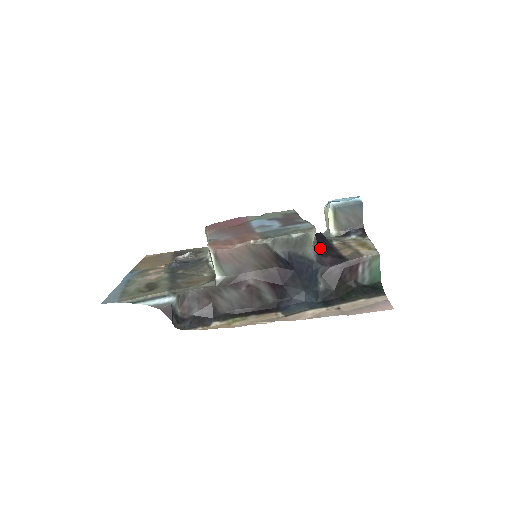
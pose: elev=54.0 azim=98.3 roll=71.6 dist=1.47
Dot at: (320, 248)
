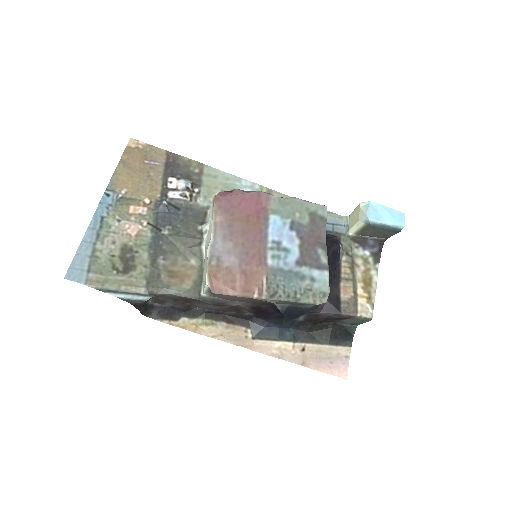
Dot at: occluded
